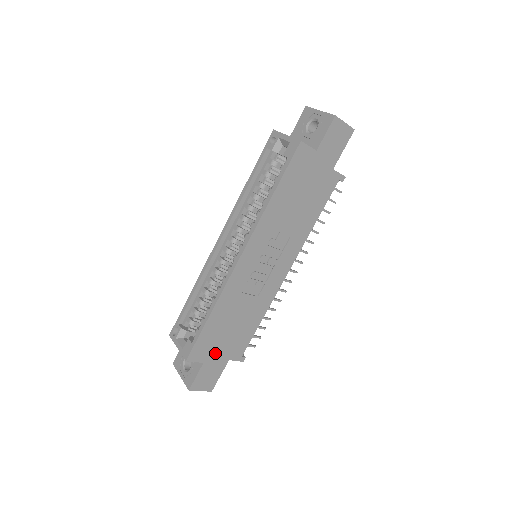
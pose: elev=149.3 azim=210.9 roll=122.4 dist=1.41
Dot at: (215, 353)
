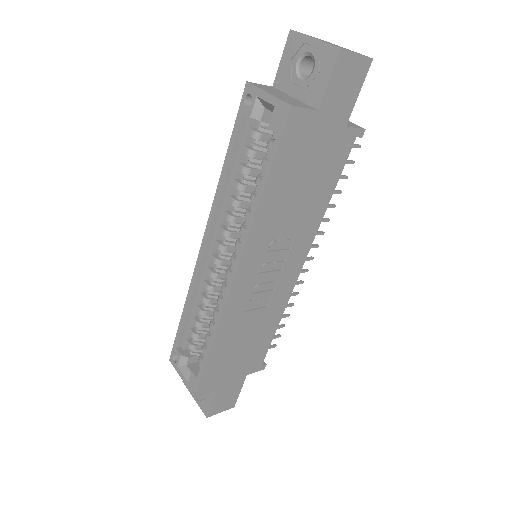
Dot at: (228, 376)
